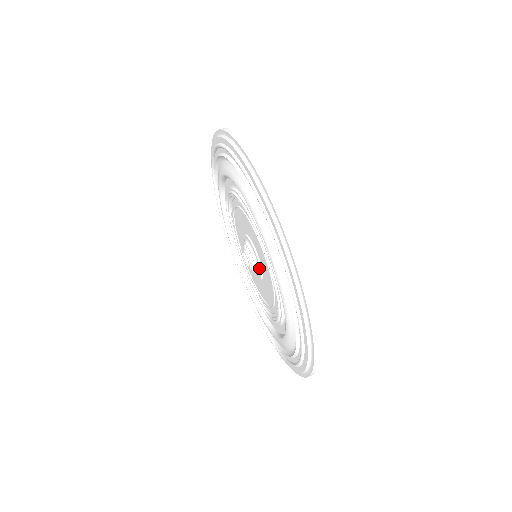
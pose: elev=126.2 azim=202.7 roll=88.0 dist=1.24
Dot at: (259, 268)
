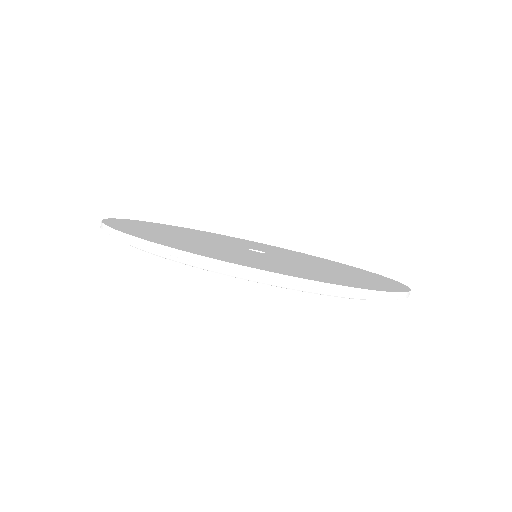
Dot at: occluded
